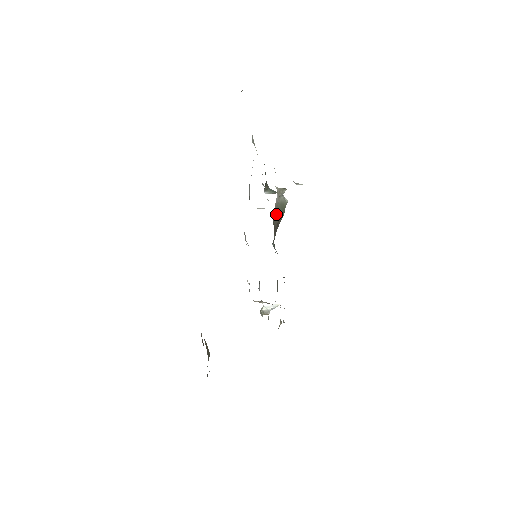
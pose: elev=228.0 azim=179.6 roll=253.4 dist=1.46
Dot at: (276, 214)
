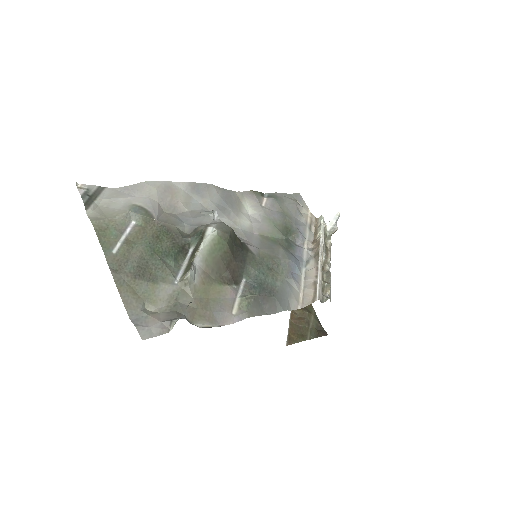
Dot at: (215, 267)
